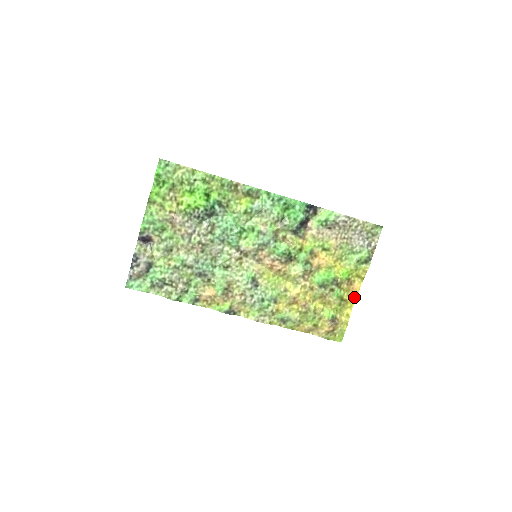
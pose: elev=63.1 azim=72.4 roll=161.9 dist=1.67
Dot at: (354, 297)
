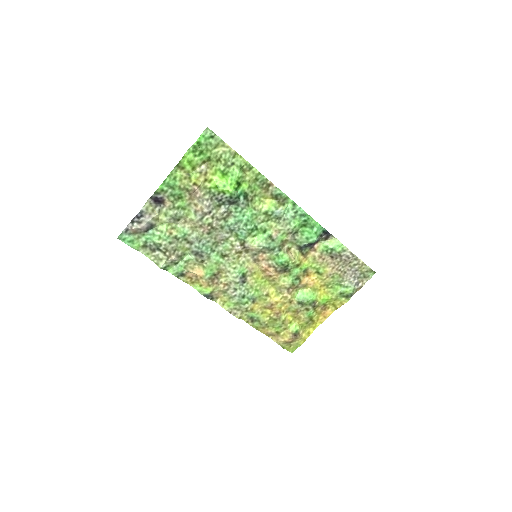
Dot at: (321, 320)
